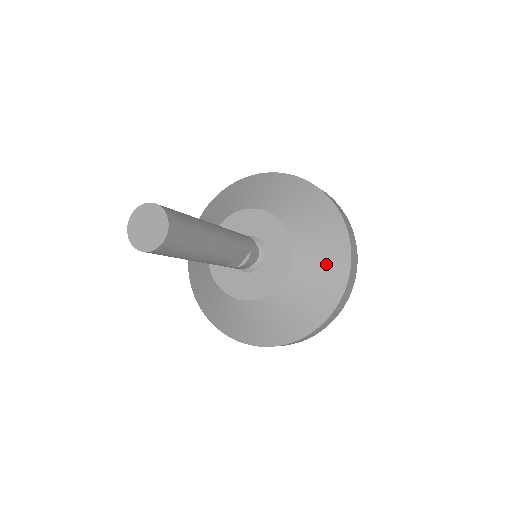
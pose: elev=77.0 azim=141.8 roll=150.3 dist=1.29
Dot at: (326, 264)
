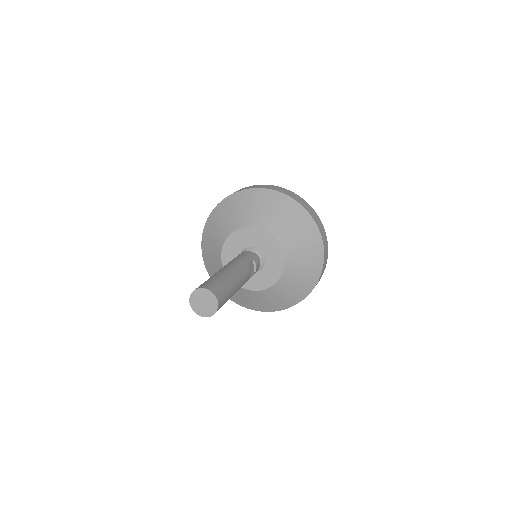
Dot at: (295, 225)
